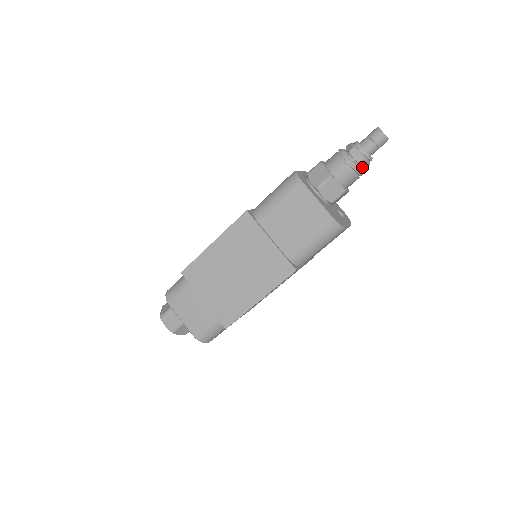
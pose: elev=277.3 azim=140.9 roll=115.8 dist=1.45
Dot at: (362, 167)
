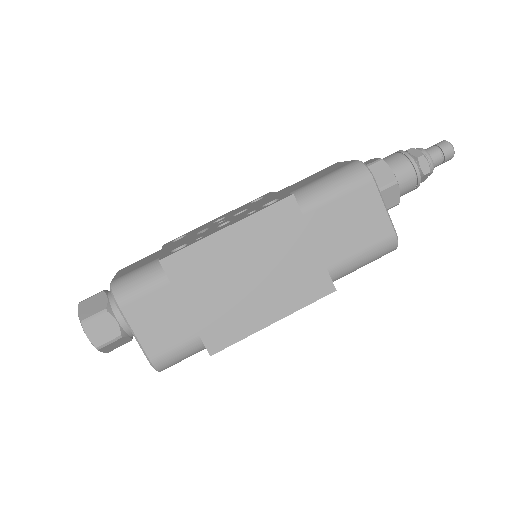
Dot at: occluded
